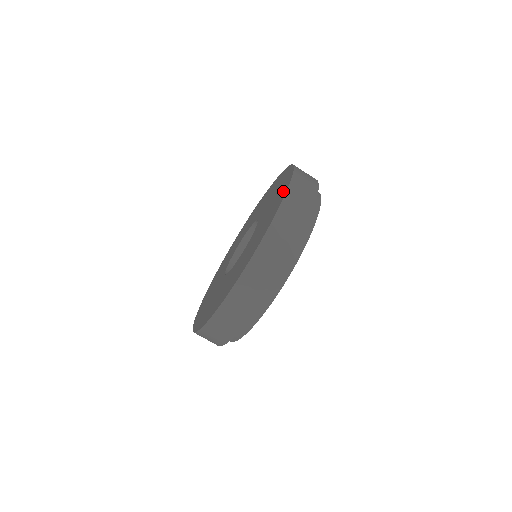
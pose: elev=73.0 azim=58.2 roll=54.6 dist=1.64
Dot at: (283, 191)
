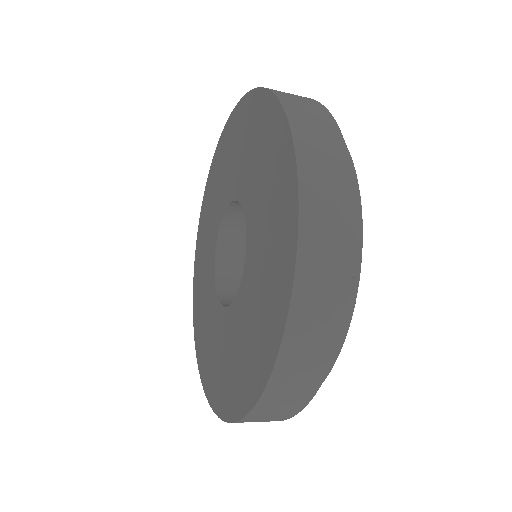
Dot at: (232, 402)
